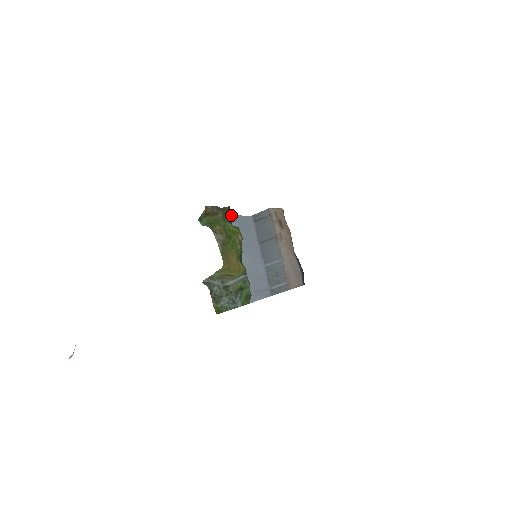
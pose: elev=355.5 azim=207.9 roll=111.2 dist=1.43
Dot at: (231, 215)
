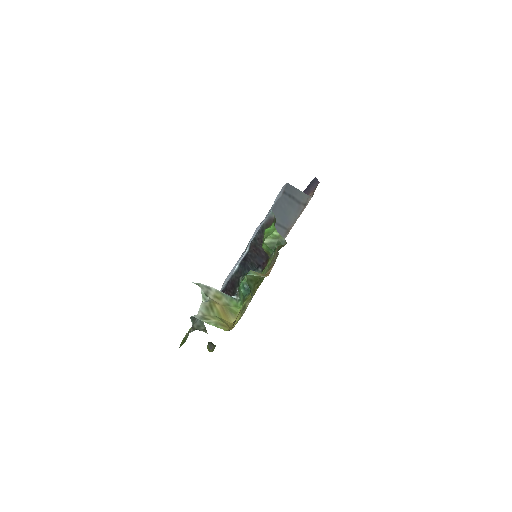
Dot at: occluded
